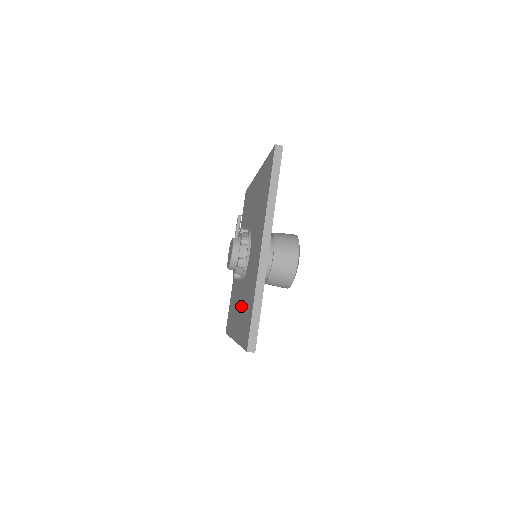
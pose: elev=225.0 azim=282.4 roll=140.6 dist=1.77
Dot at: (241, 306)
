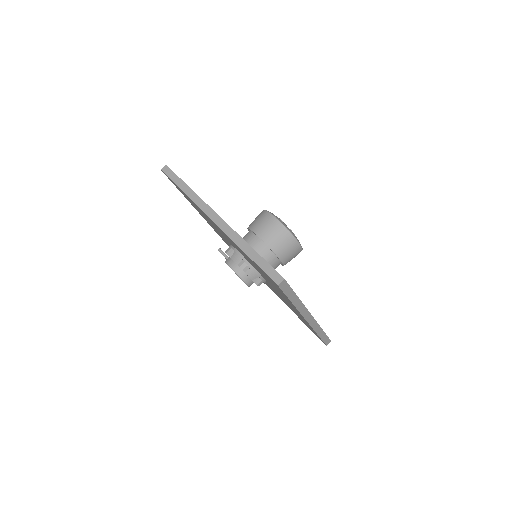
Dot at: occluded
